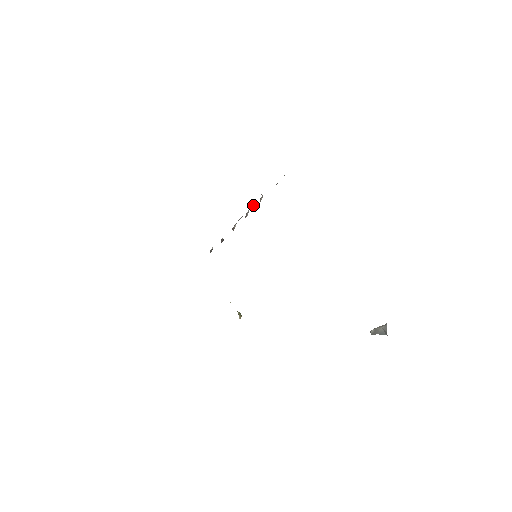
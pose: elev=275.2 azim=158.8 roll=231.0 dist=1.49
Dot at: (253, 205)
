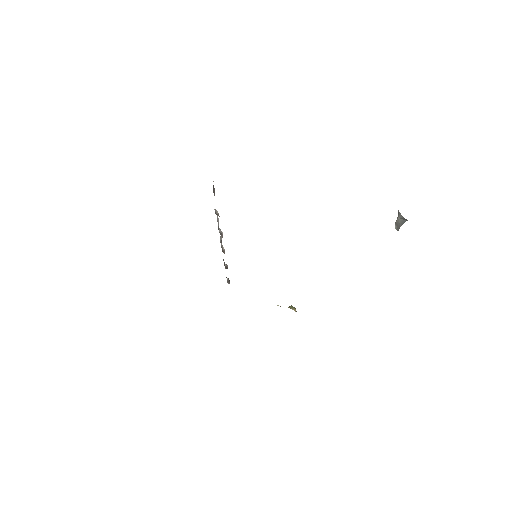
Dot at: occluded
